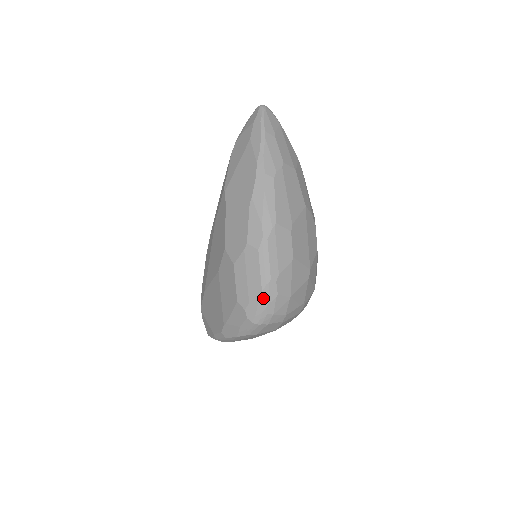
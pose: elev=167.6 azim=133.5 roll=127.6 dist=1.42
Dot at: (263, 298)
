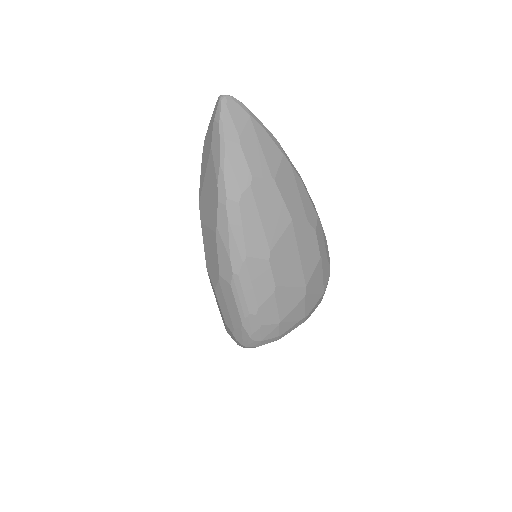
Dot at: (245, 329)
